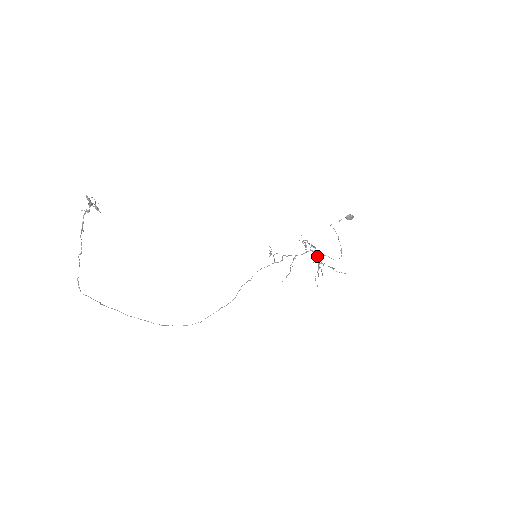
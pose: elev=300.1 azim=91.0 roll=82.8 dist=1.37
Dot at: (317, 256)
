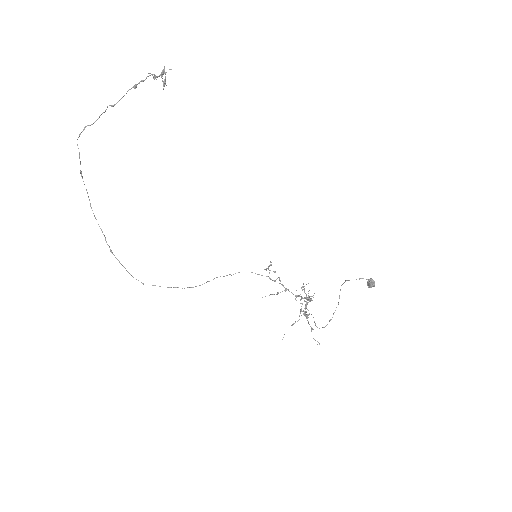
Dot at: (305, 307)
